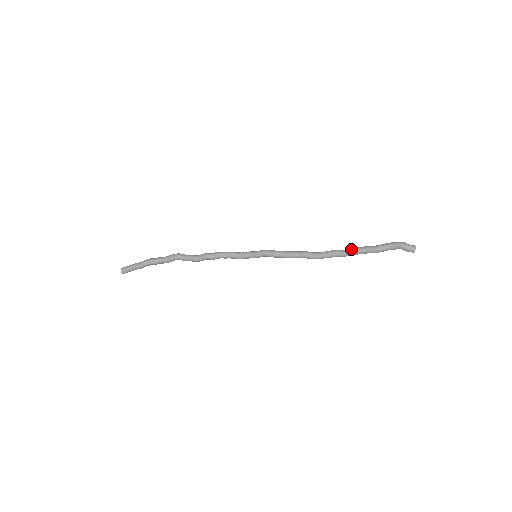
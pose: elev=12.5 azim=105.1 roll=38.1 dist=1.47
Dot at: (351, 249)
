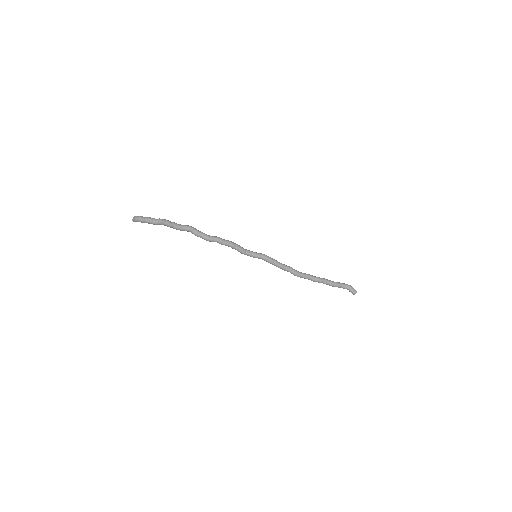
Dot at: (321, 278)
